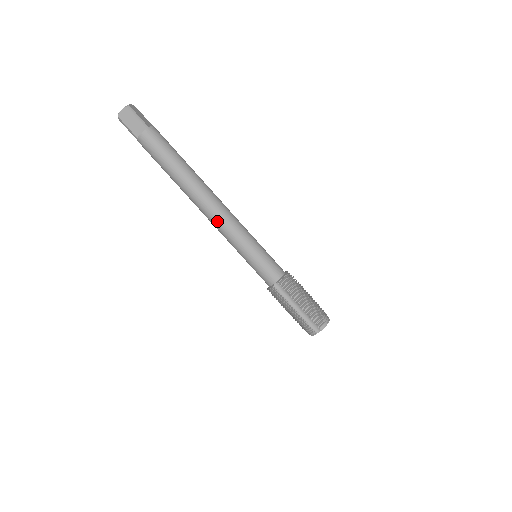
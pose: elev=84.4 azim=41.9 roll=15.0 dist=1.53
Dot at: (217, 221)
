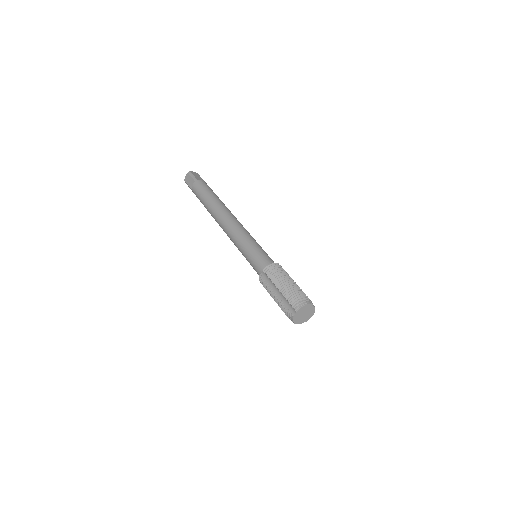
Dot at: (227, 231)
